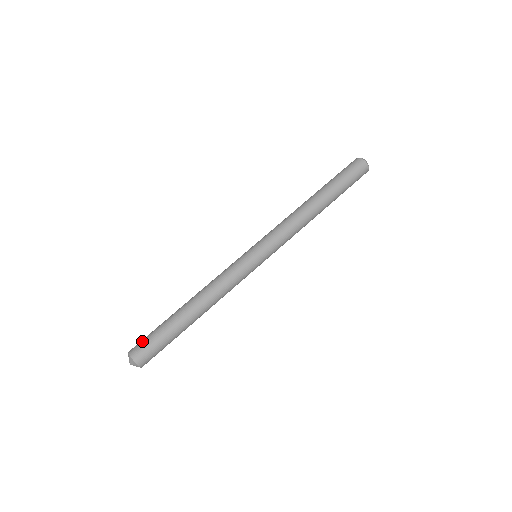
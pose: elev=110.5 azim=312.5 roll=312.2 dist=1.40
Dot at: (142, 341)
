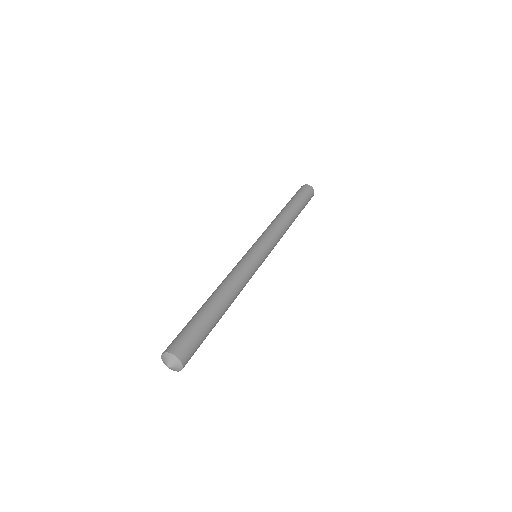
Dot at: (172, 341)
